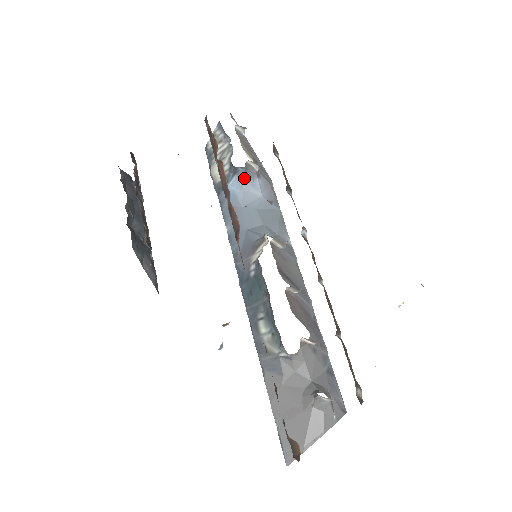
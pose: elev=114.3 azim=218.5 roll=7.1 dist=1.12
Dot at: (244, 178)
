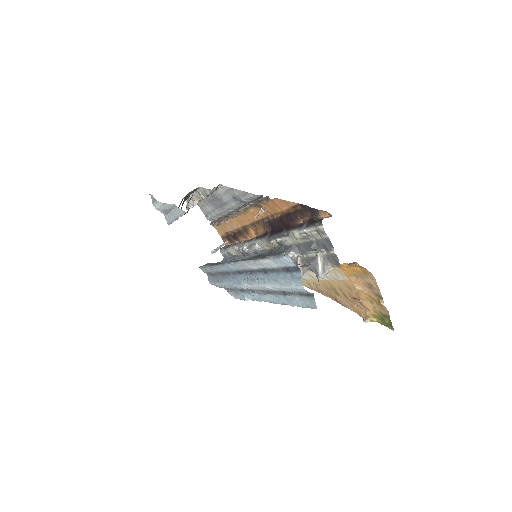
Dot at: occluded
